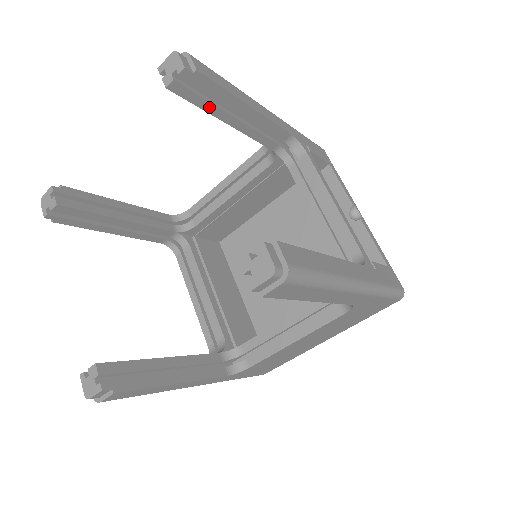
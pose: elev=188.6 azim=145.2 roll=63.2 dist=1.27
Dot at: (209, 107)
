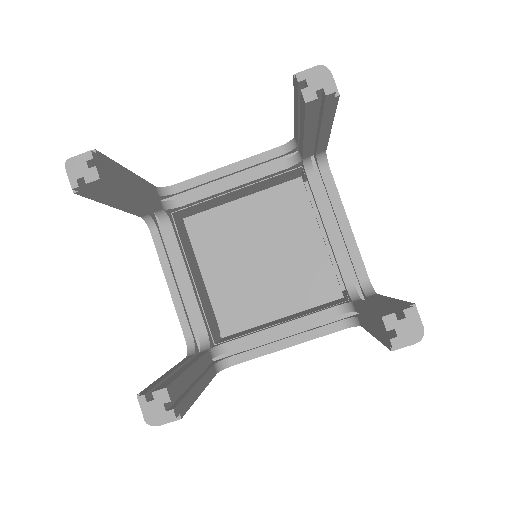
Dot at: (310, 122)
